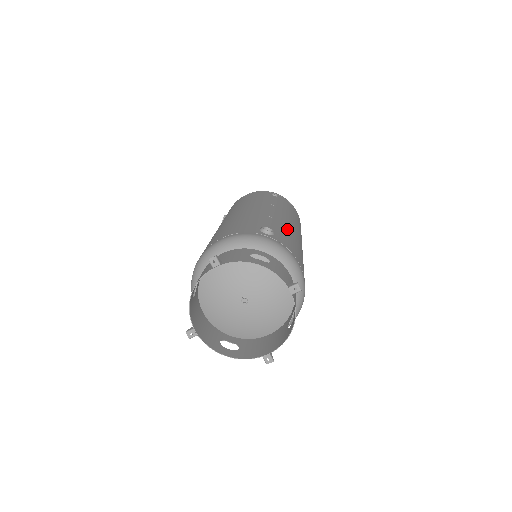
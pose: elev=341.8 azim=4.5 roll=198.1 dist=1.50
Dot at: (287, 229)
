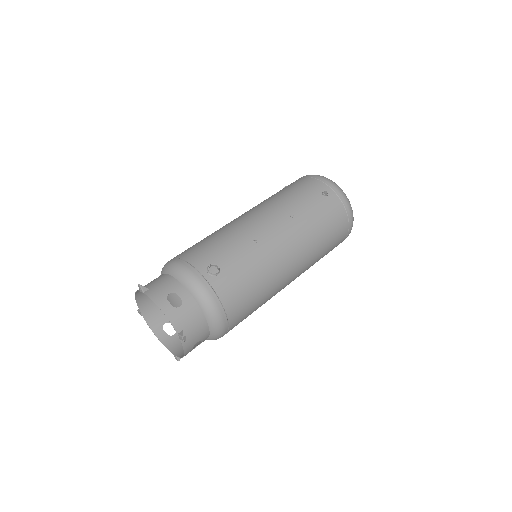
Dot at: (259, 261)
